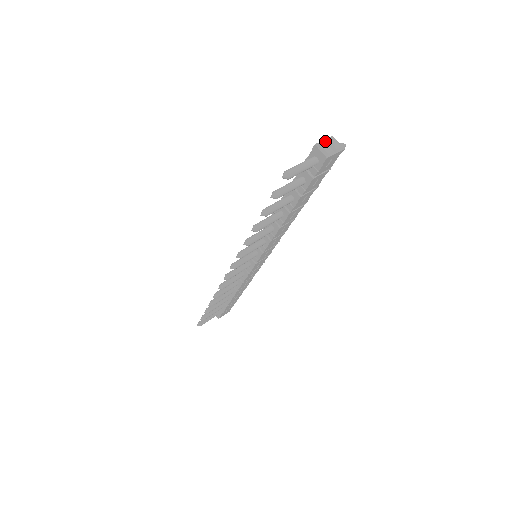
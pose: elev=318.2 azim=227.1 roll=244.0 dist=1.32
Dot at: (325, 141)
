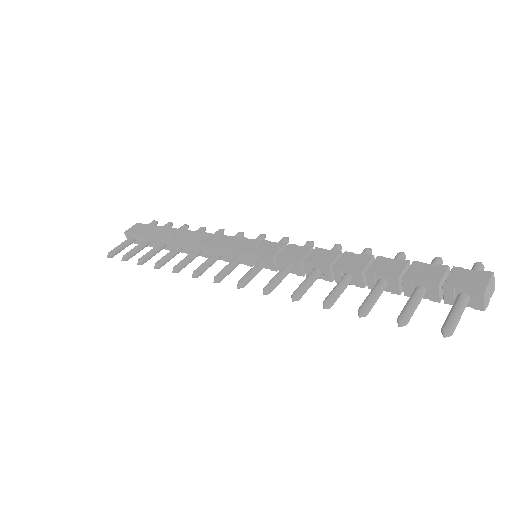
Dot at: (489, 284)
